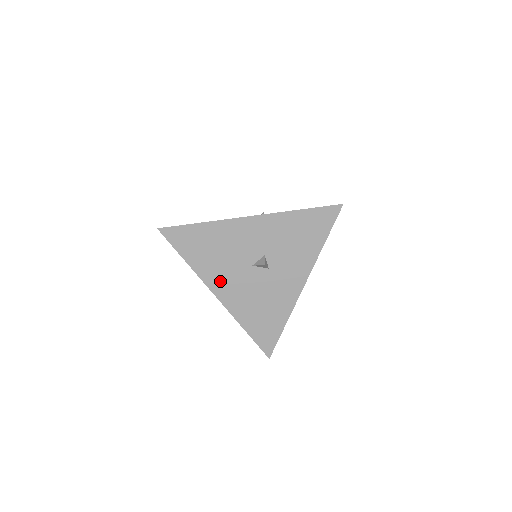
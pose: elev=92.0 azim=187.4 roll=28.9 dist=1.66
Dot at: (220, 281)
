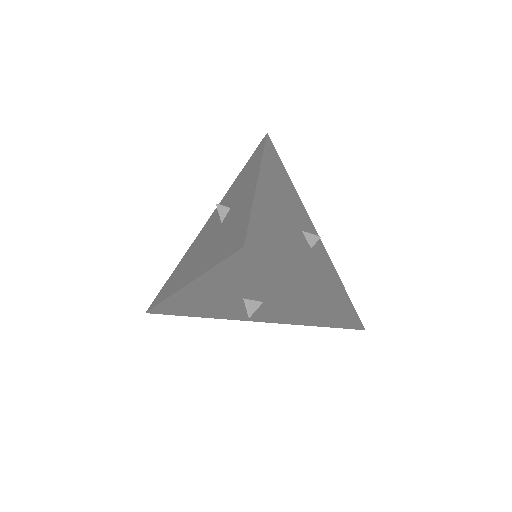
Dot at: (239, 316)
